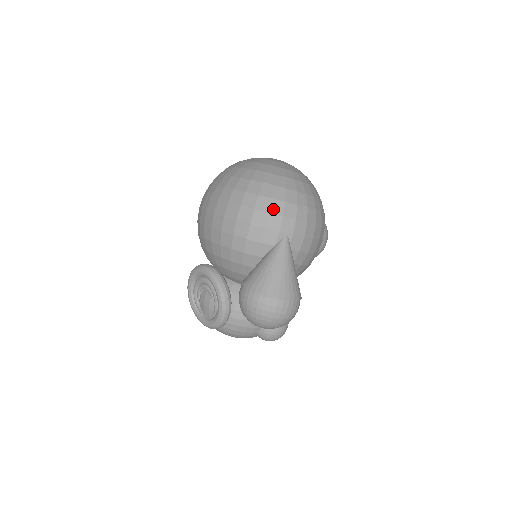
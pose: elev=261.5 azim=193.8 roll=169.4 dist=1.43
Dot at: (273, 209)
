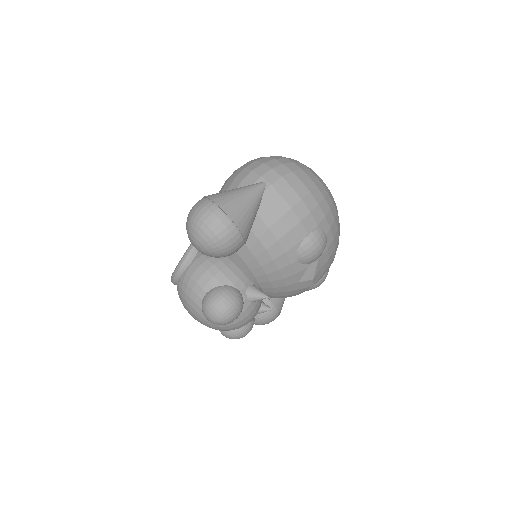
Dot at: (269, 163)
